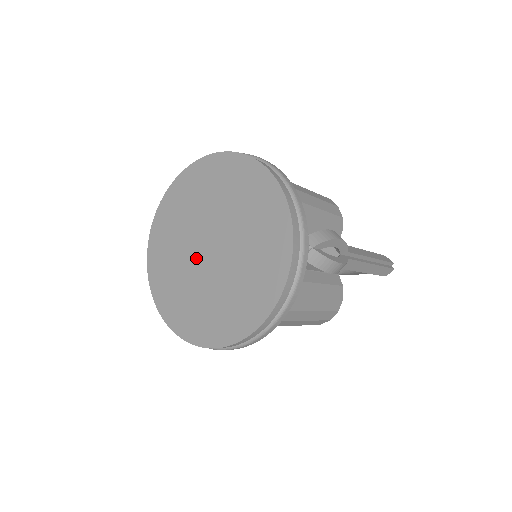
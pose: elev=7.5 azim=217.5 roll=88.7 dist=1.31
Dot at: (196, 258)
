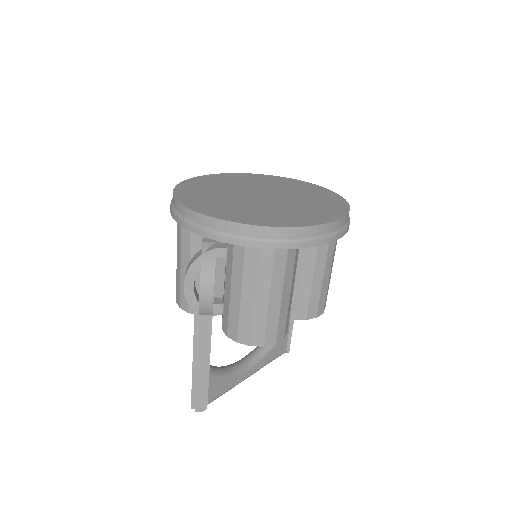
Dot at: (257, 200)
